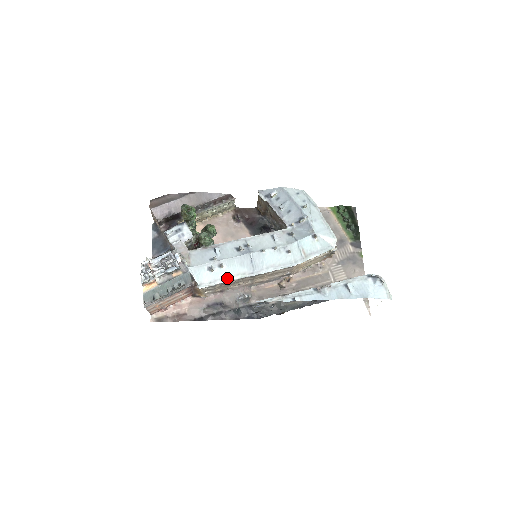
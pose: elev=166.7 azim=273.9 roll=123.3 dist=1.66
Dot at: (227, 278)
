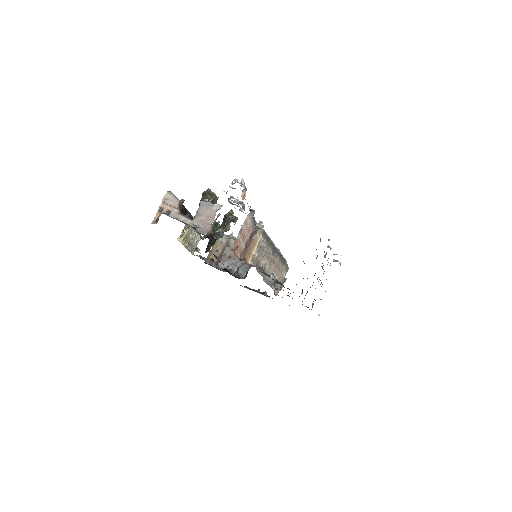
Dot at: occluded
